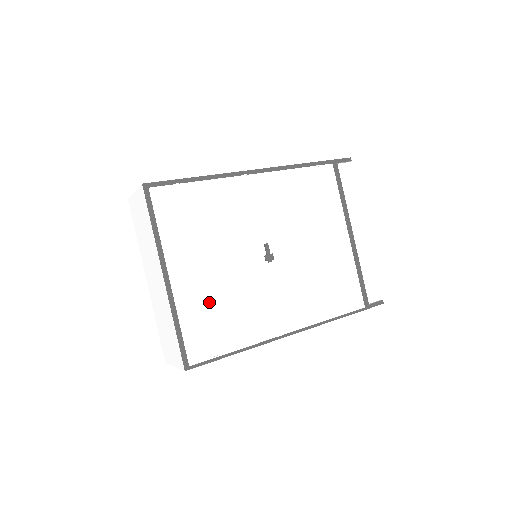
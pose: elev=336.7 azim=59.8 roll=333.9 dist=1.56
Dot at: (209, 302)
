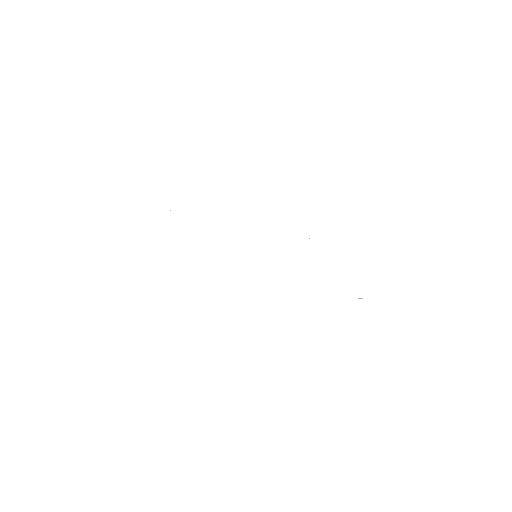
Dot at: occluded
